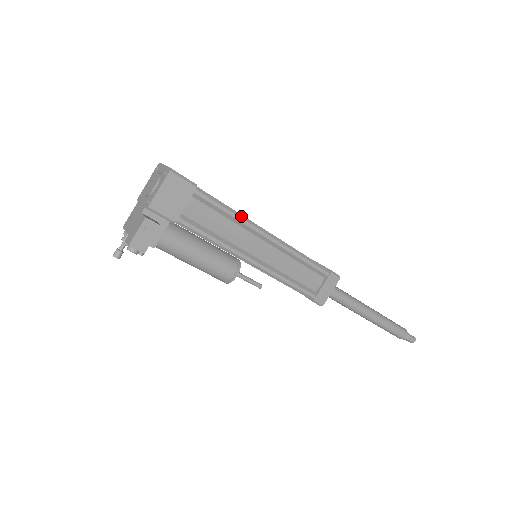
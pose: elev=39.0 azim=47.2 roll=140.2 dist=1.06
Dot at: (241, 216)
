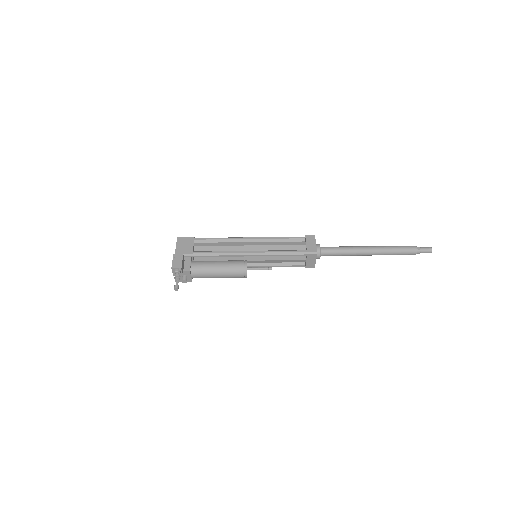
Dot at: (227, 238)
